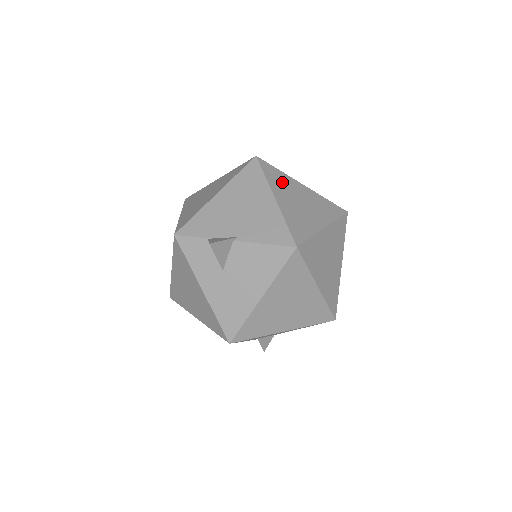
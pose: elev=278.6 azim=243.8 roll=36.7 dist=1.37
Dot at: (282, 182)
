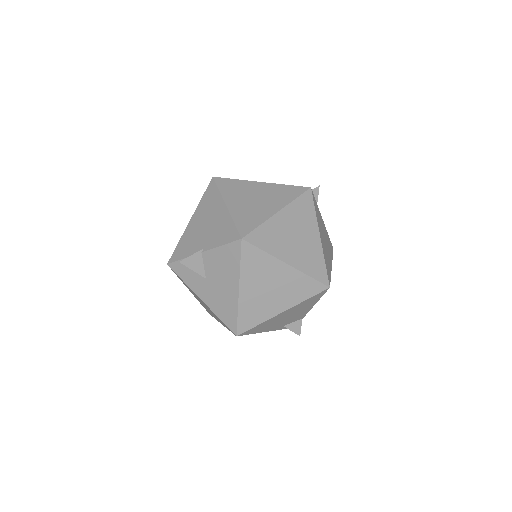
Dot at: (237, 189)
